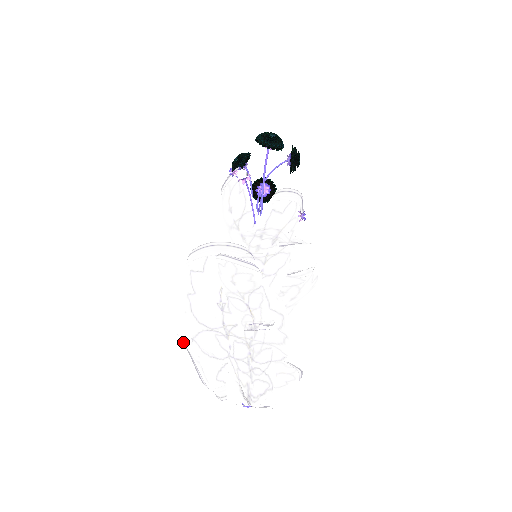
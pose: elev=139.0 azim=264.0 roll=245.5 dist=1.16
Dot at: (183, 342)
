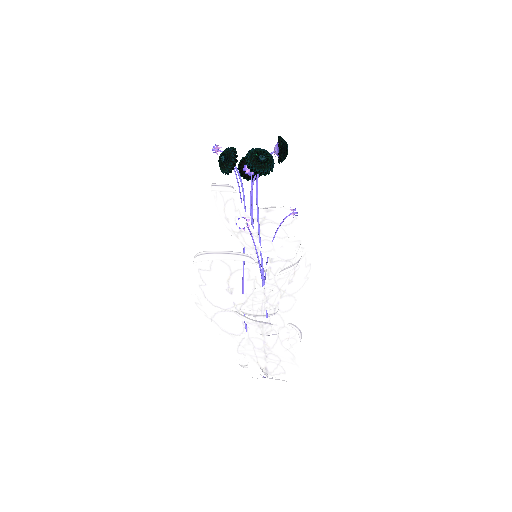
Dot at: (196, 296)
